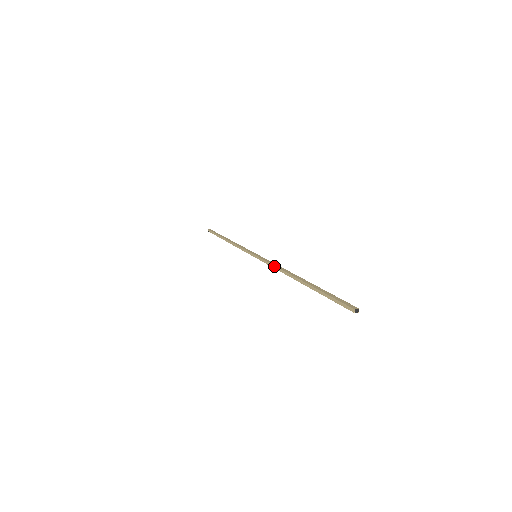
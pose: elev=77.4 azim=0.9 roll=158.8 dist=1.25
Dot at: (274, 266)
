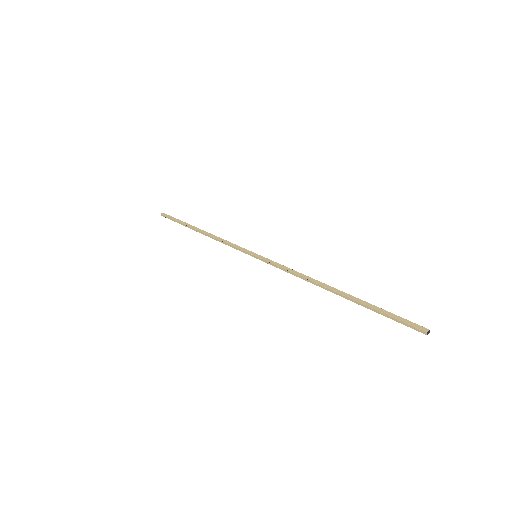
Dot at: (292, 273)
